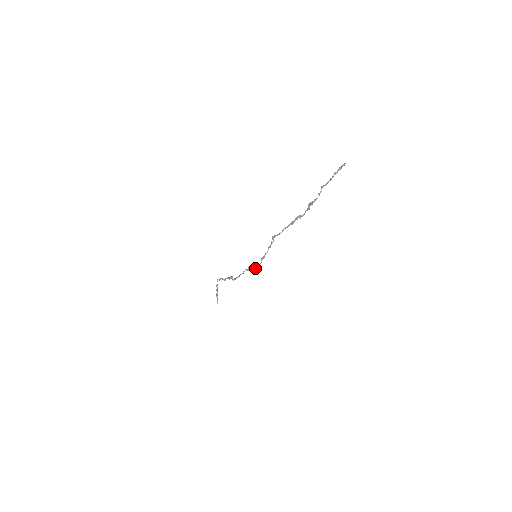
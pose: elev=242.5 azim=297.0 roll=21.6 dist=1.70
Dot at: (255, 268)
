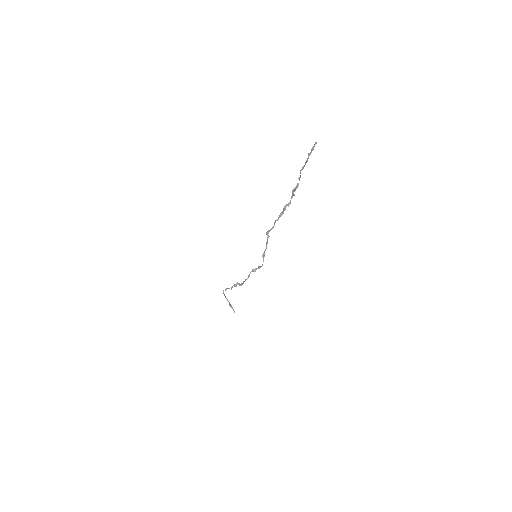
Dot at: (259, 267)
